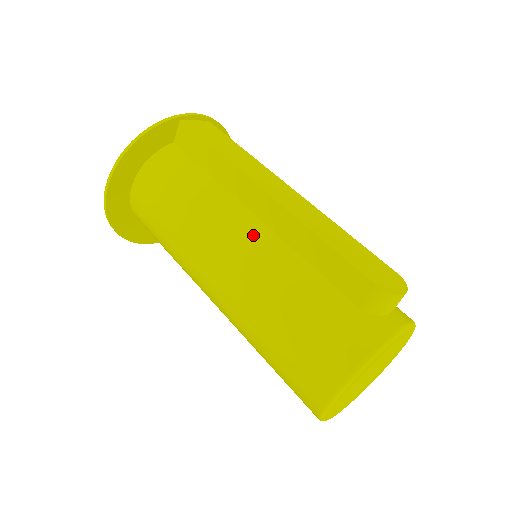
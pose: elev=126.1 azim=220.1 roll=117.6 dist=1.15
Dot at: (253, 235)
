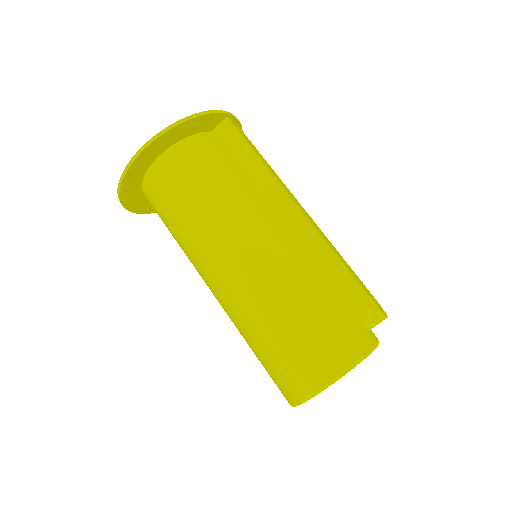
Dot at: (280, 238)
